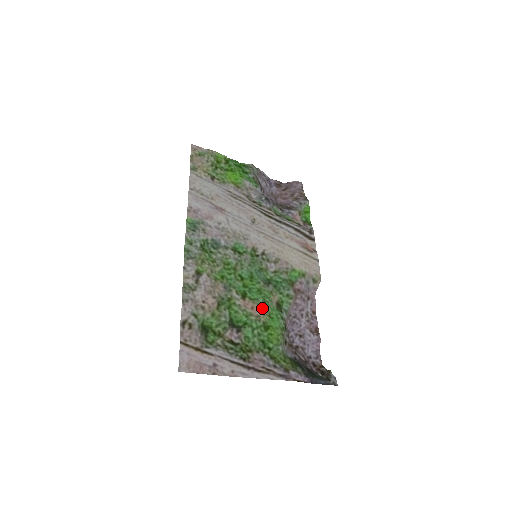
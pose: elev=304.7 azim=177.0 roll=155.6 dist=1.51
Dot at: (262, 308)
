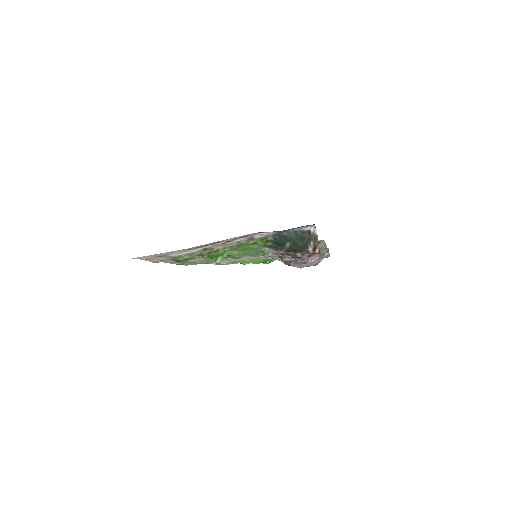
Dot at: occluded
